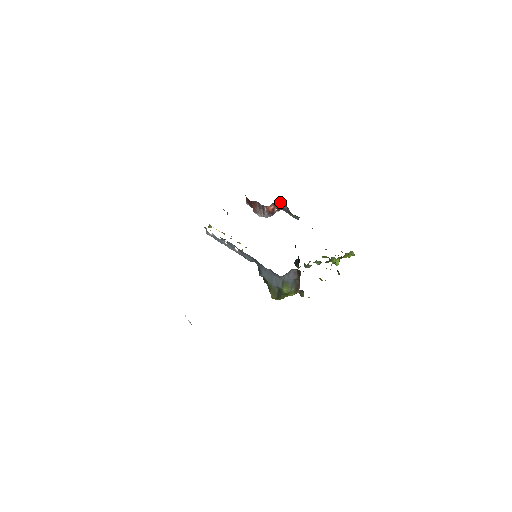
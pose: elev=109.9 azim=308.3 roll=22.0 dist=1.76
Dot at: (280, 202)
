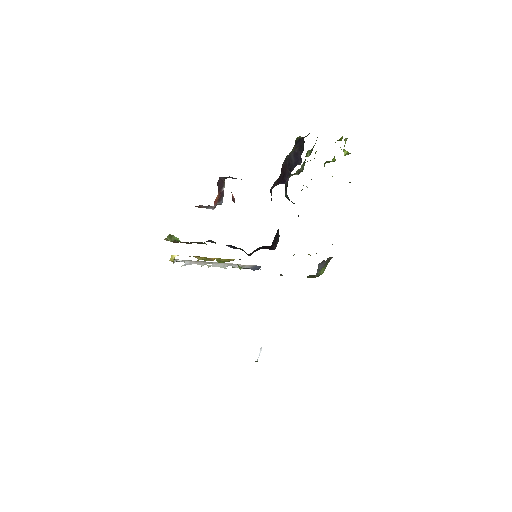
Dot at: (219, 180)
